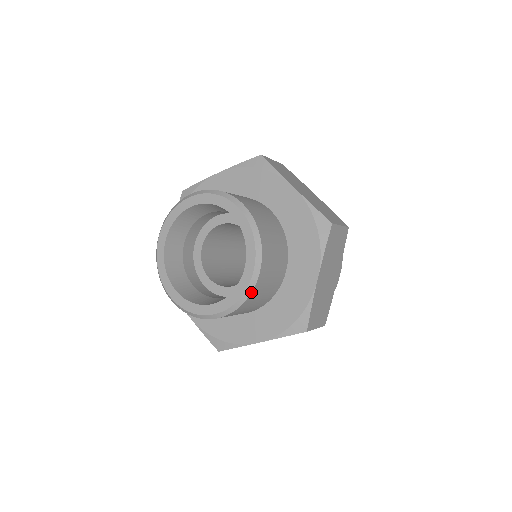
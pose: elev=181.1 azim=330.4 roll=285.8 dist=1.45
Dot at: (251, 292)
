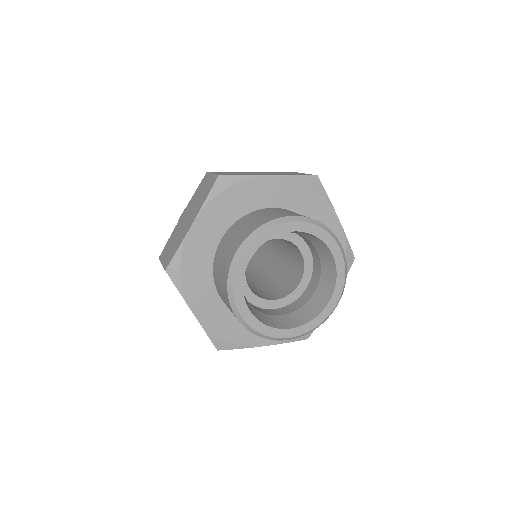
Dot at: (346, 266)
